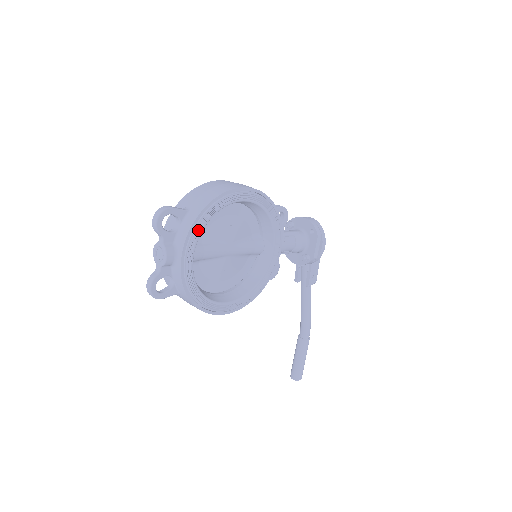
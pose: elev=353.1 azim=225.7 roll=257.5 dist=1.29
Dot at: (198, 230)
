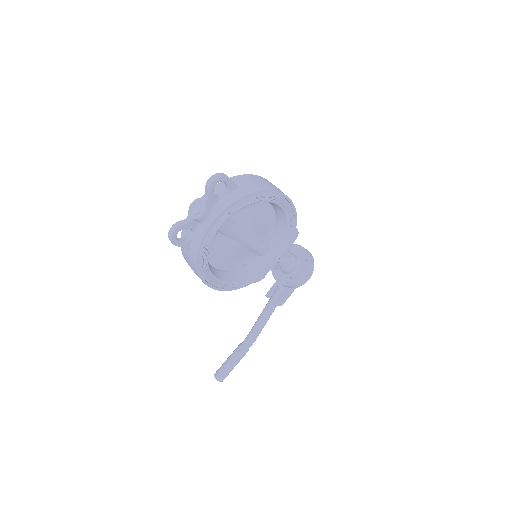
Dot at: (238, 207)
